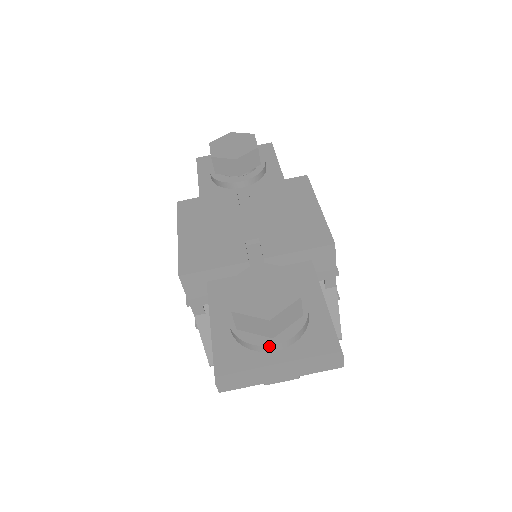
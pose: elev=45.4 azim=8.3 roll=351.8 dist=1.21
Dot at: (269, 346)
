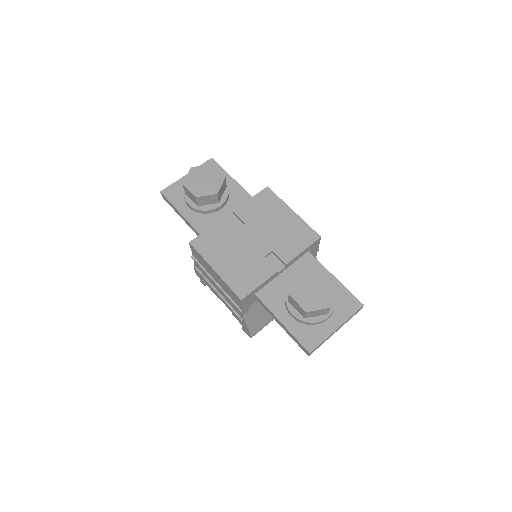
Dot at: (326, 319)
